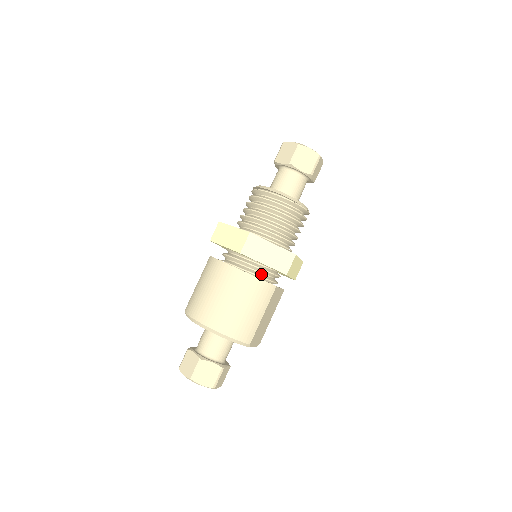
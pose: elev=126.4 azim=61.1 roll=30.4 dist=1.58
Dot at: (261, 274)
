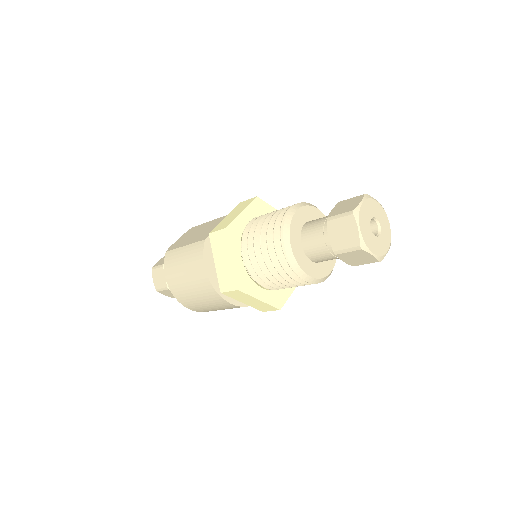
Dot at: occluded
